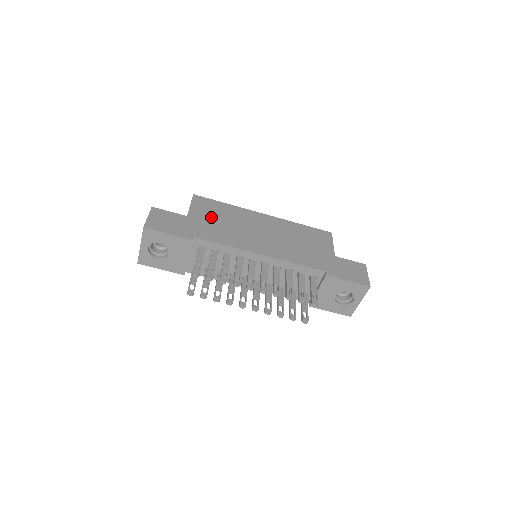
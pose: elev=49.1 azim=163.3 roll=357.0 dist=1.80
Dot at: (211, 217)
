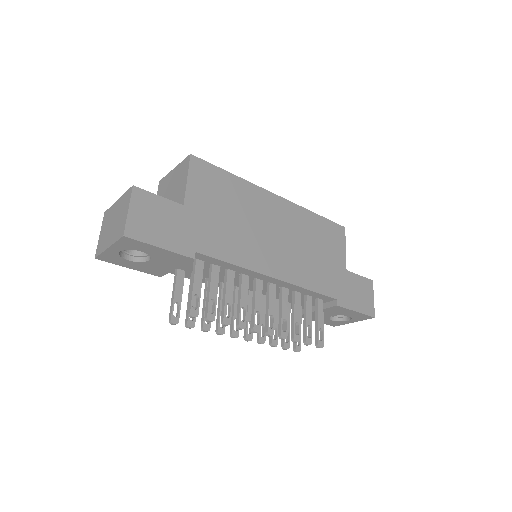
Dot at: (215, 206)
